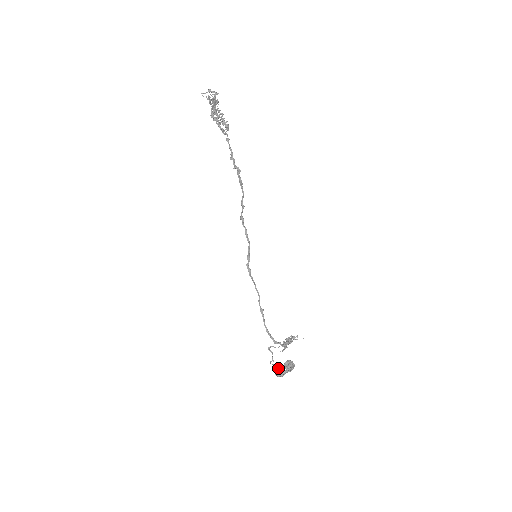
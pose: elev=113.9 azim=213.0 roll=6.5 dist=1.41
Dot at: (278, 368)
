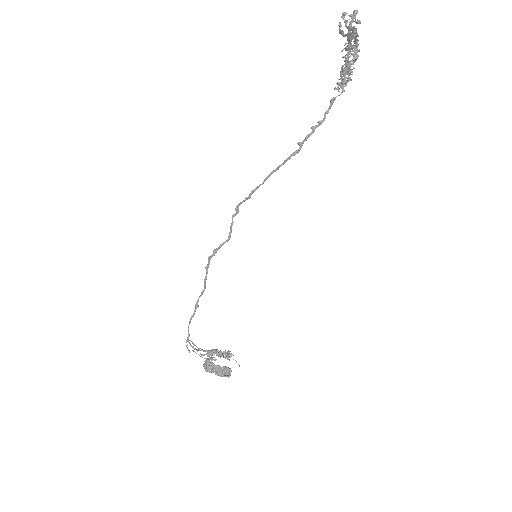
Dot at: (210, 362)
